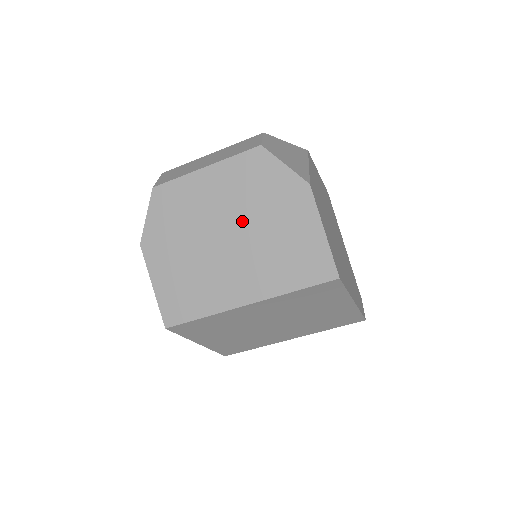
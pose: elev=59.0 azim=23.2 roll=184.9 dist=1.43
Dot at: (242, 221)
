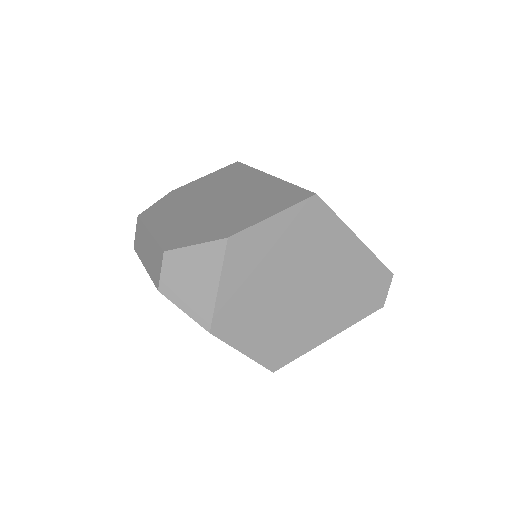
Dot at: occluded
